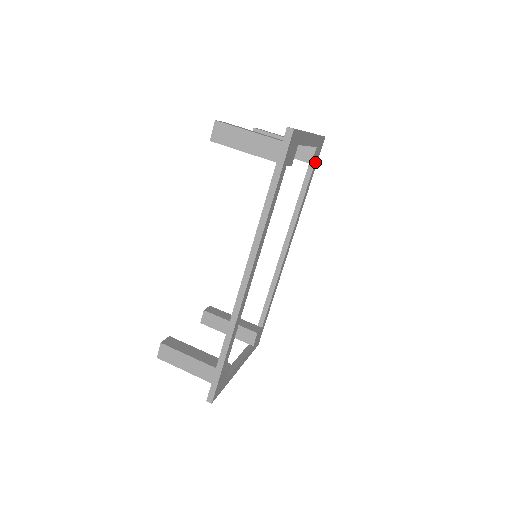
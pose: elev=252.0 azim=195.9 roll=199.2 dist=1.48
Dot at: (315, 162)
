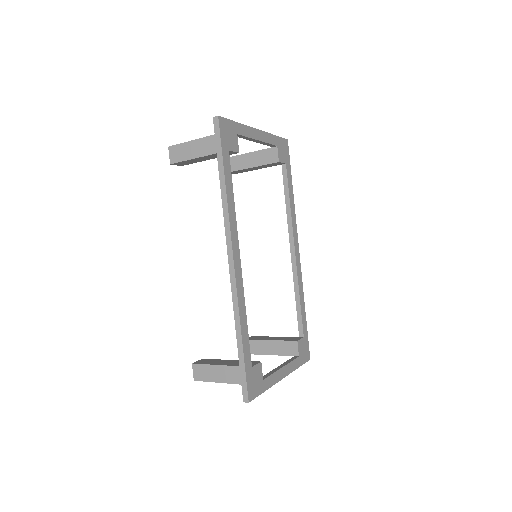
Dot at: (286, 162)
